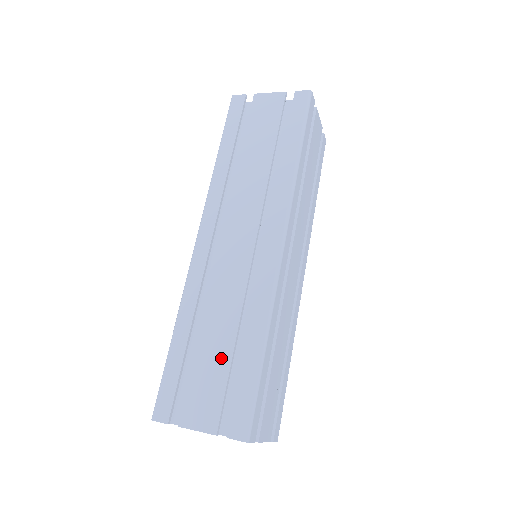
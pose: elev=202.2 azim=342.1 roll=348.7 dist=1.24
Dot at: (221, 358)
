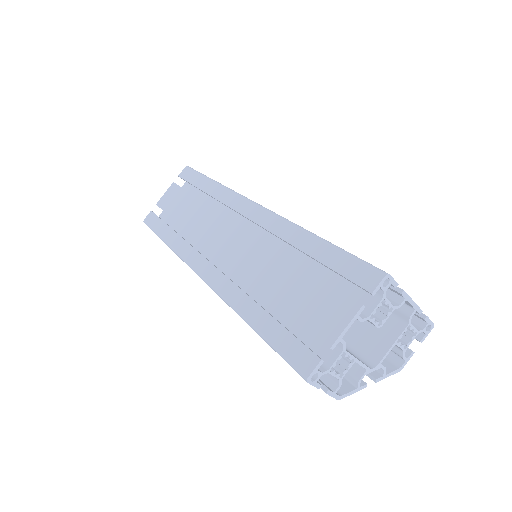
Dot at: (300, 279)
